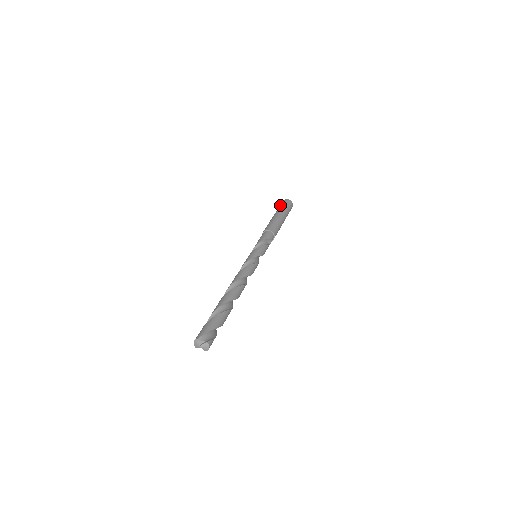
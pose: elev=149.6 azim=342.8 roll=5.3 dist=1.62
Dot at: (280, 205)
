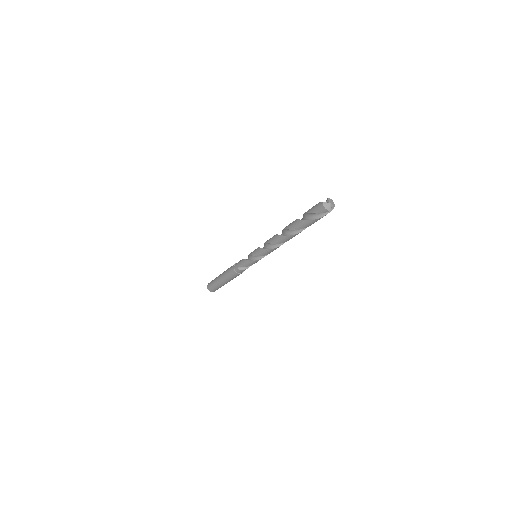
Dot at: (211, 284)
